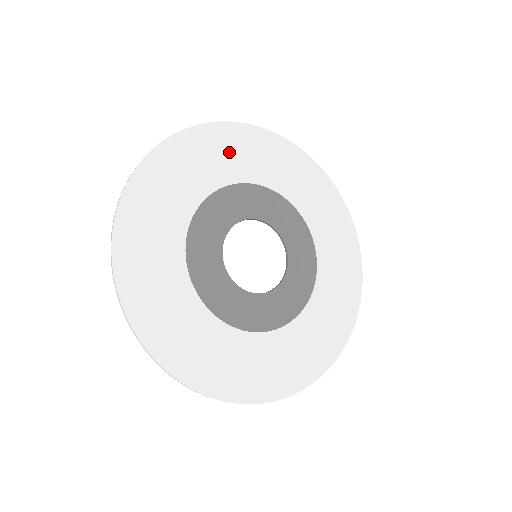
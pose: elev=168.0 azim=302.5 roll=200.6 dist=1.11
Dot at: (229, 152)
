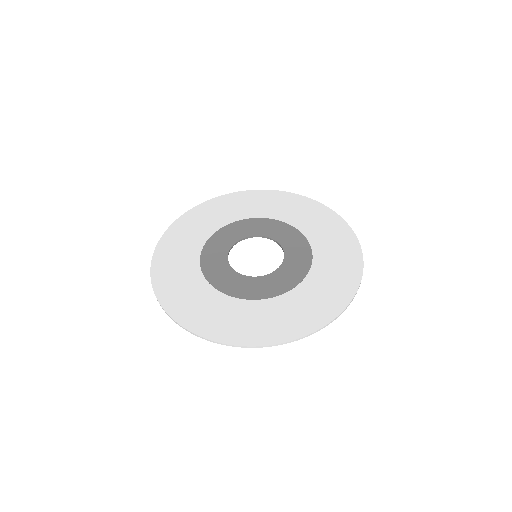
Dot at: (255, 203)
